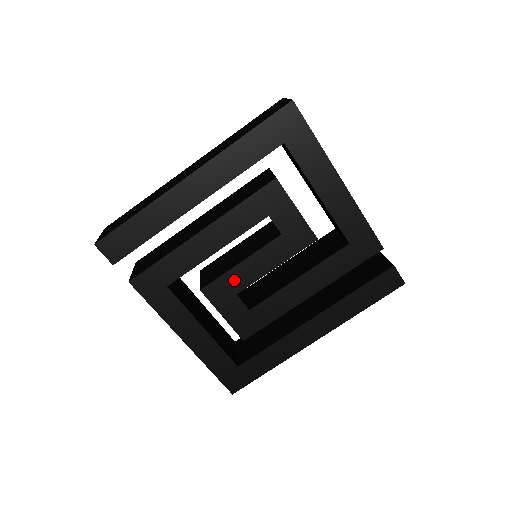
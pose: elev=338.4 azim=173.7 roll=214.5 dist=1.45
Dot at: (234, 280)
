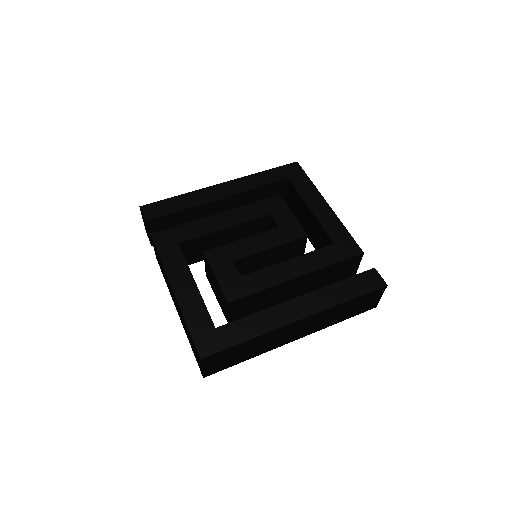
Dot at: (234, 250)
